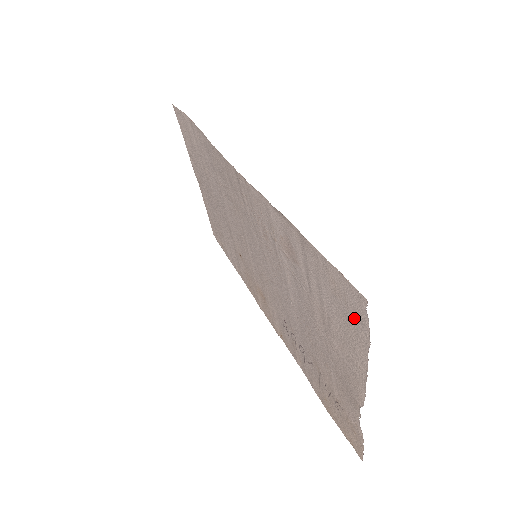
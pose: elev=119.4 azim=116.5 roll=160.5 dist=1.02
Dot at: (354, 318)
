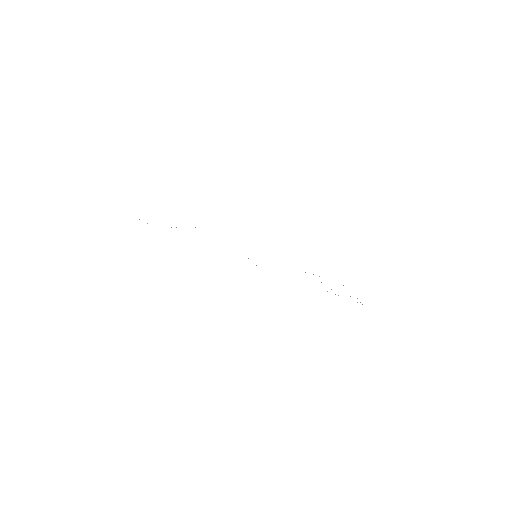
Dot at: occluded
